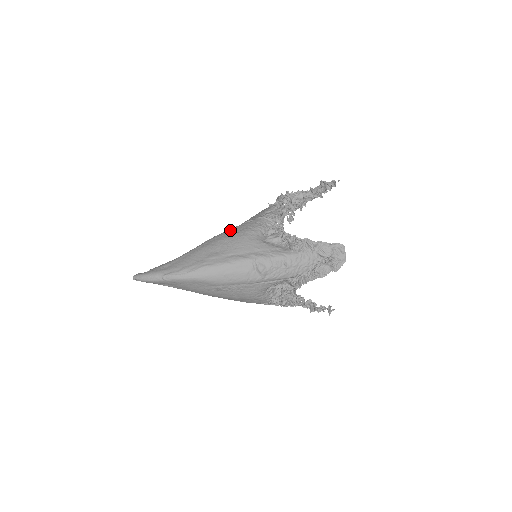
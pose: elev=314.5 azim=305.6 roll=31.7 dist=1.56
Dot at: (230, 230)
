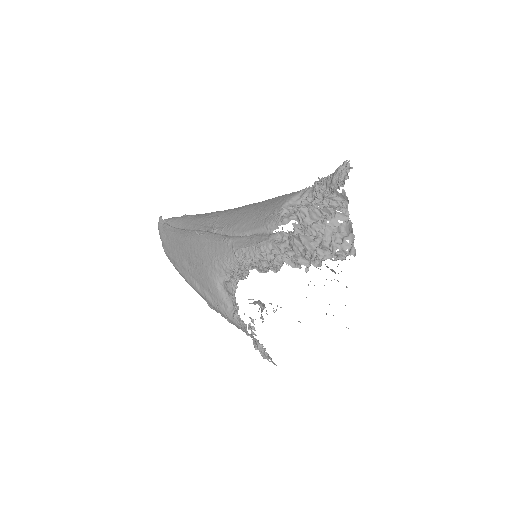
Dot at: (209, 241)
